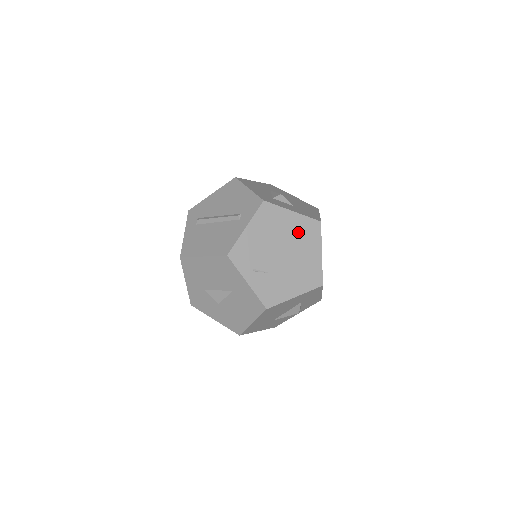
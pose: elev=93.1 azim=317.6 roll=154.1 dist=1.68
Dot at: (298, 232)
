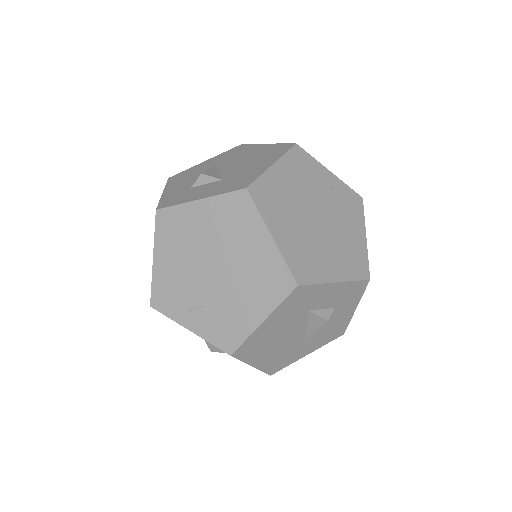
Dot at: (220, 225)
